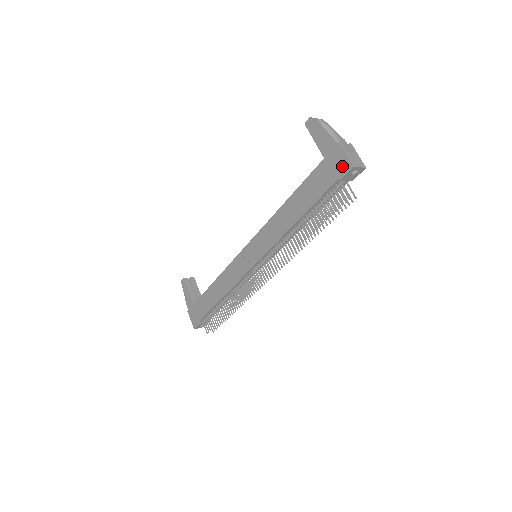
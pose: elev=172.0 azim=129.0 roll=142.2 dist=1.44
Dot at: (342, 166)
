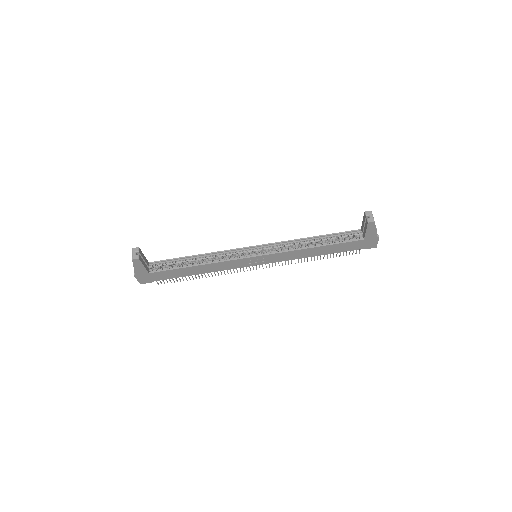
Dot at: (371, 246)
